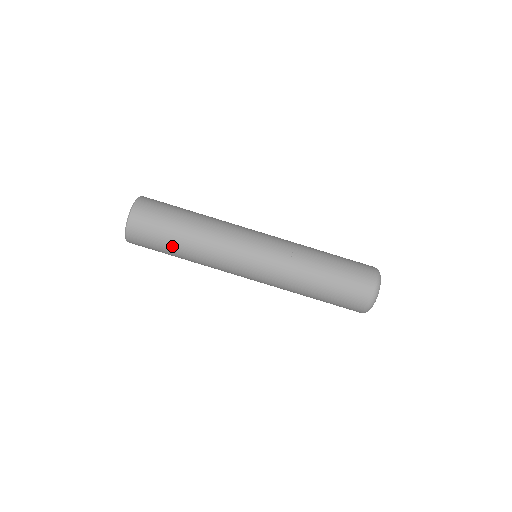
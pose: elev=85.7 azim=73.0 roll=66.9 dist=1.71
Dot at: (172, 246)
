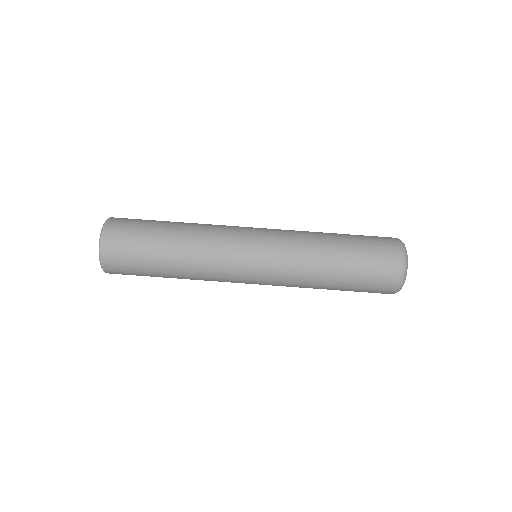
Dot at: (158, 235)
